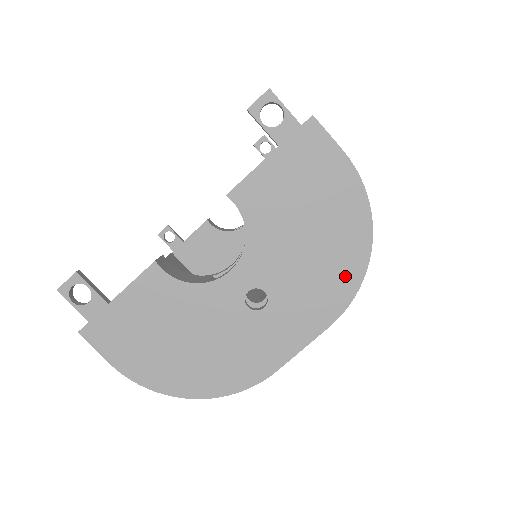
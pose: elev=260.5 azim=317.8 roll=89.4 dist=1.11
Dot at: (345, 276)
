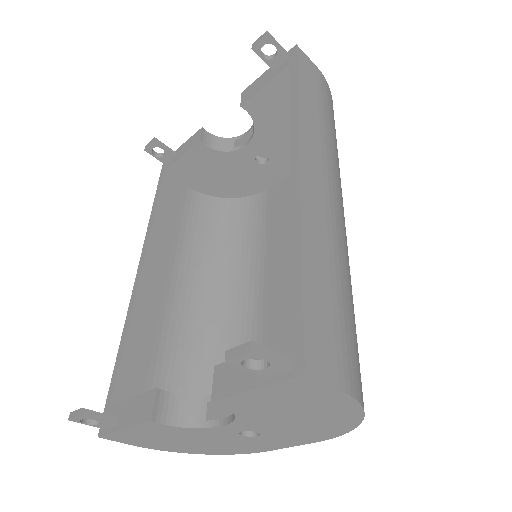
Dot at: (332, 430)
